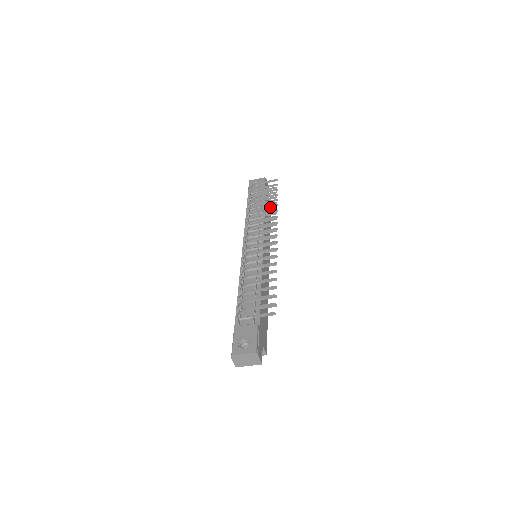
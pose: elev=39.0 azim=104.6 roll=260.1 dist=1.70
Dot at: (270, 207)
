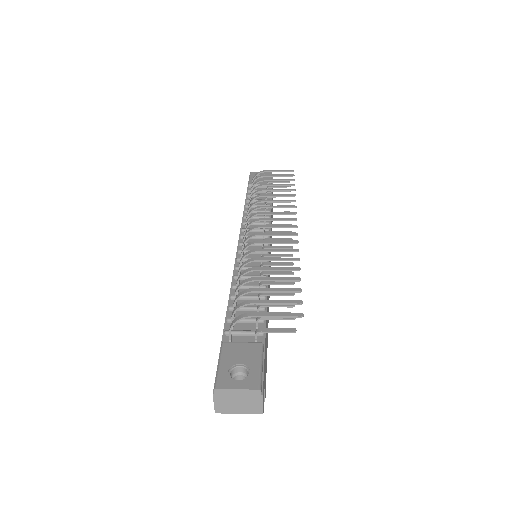
Dot at: (285, 195)
